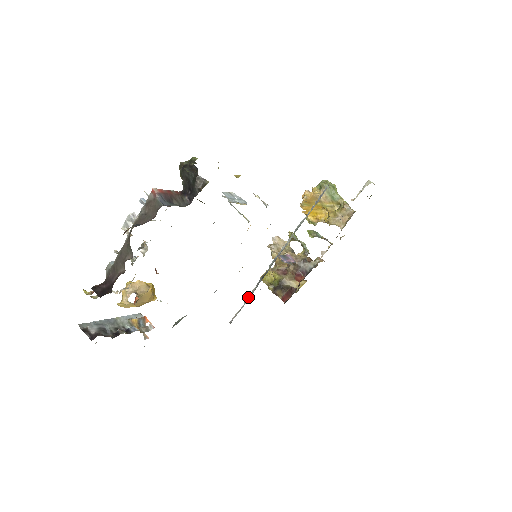
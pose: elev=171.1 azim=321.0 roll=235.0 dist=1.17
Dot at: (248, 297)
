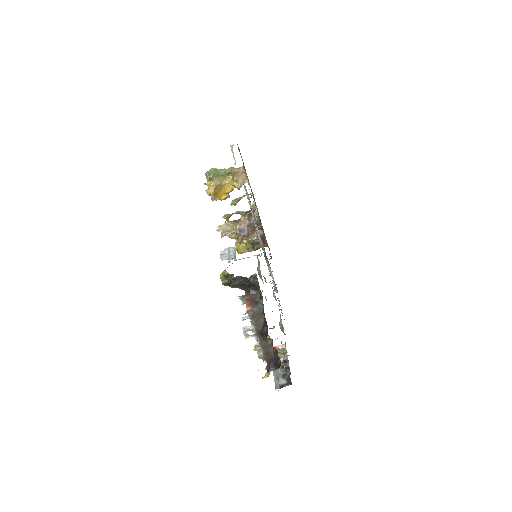
Dot at: (270, 273)
